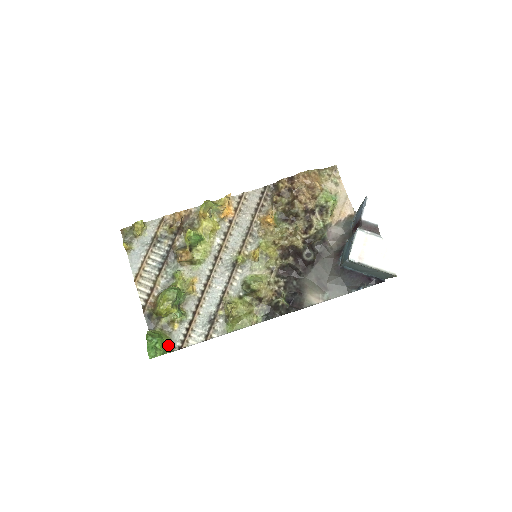
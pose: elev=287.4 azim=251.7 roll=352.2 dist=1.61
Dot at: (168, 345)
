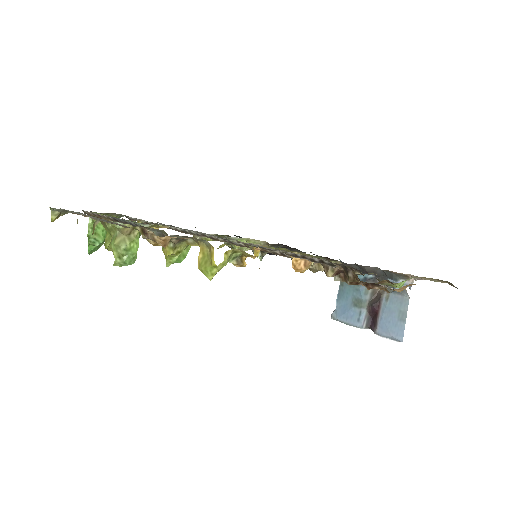
Dot at: occluded
